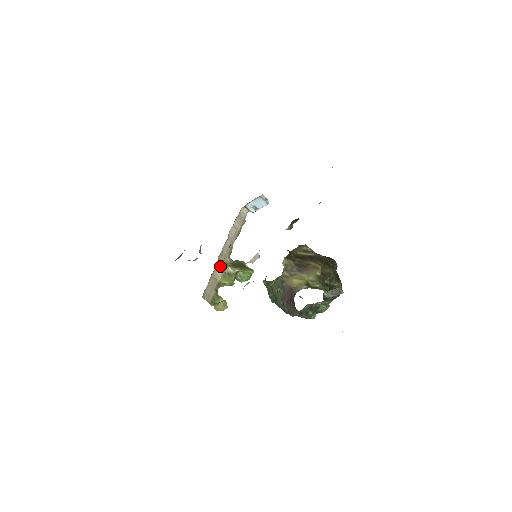
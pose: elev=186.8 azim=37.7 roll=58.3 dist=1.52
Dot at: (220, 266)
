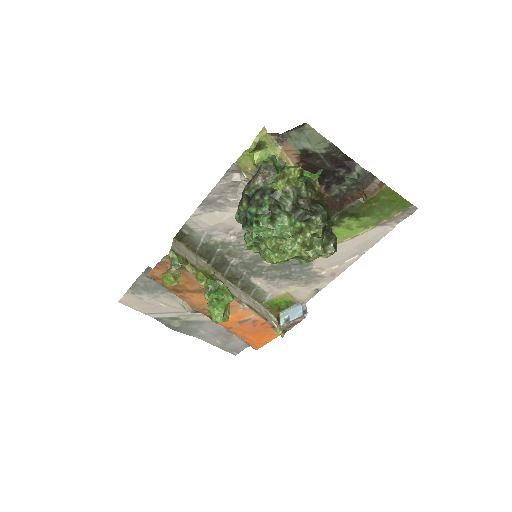
Dot at: (212, 271)
